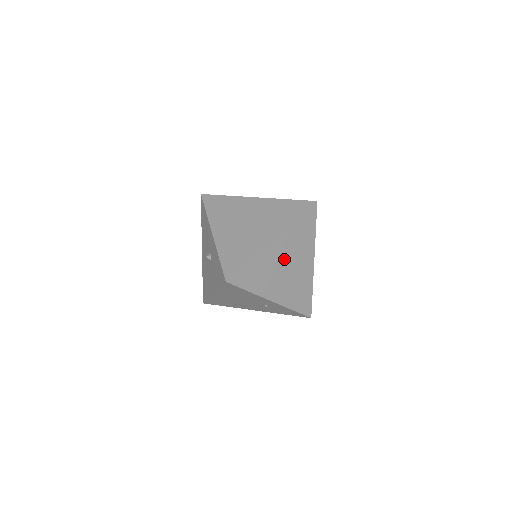
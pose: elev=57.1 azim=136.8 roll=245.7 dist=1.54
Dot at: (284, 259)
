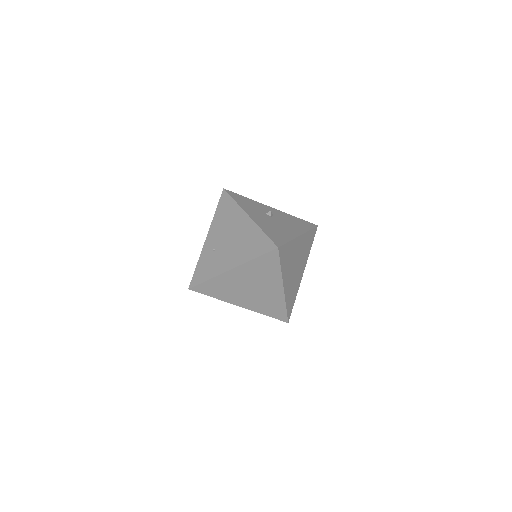
Dot at: (292, 272)
